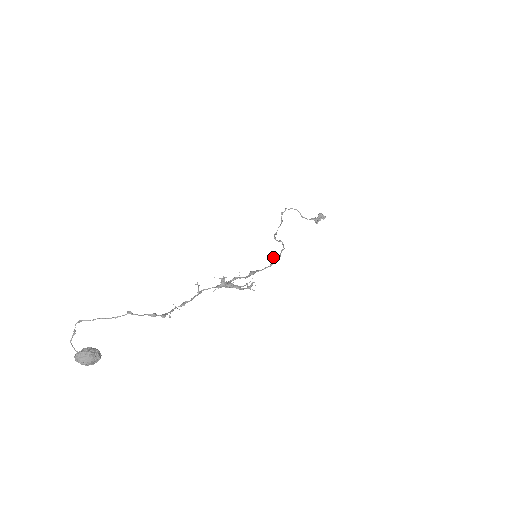
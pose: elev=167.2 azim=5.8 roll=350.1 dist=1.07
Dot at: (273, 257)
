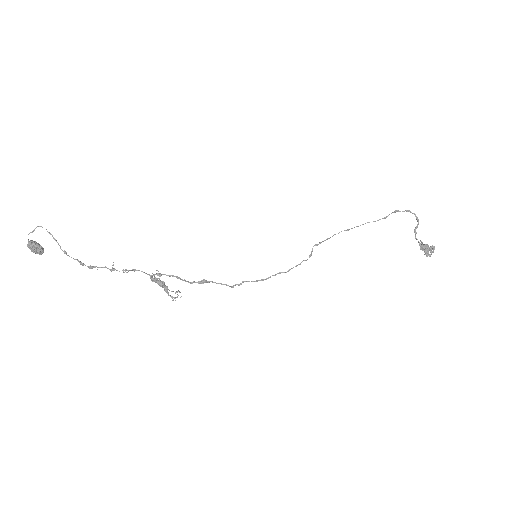
Dot at: (241, 283)
